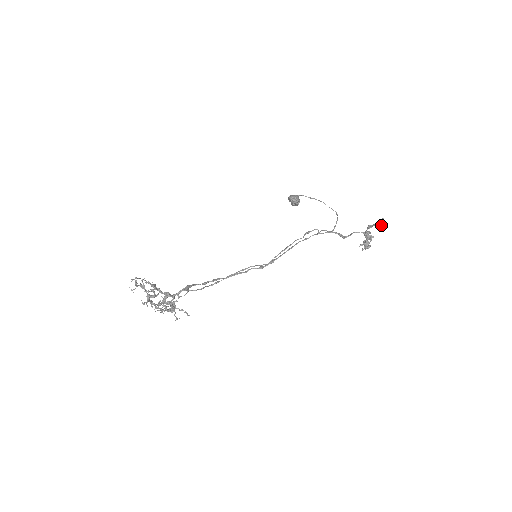
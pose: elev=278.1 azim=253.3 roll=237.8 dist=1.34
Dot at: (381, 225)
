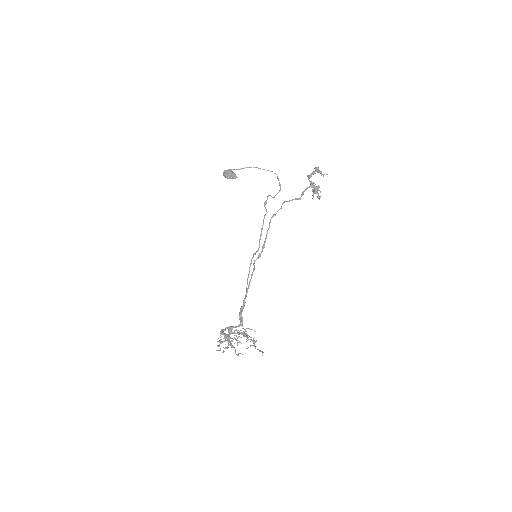
Dot at: occluded
